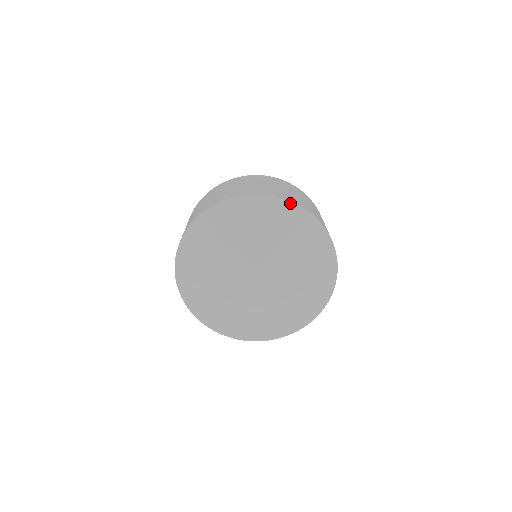
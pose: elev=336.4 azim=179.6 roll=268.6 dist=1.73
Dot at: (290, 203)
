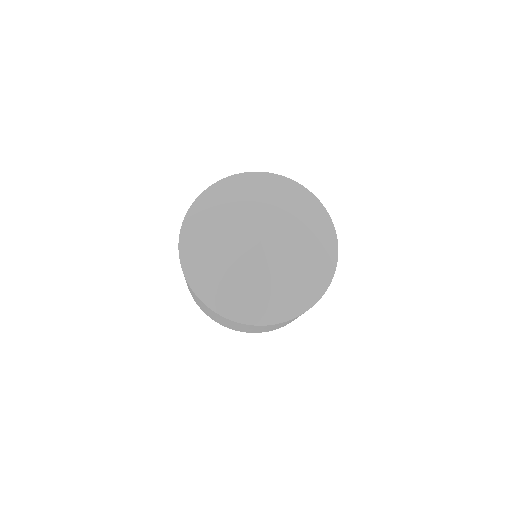
Dot at: (236, 176)
